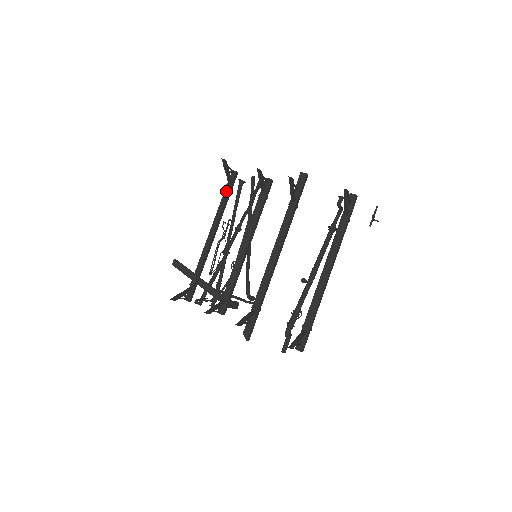
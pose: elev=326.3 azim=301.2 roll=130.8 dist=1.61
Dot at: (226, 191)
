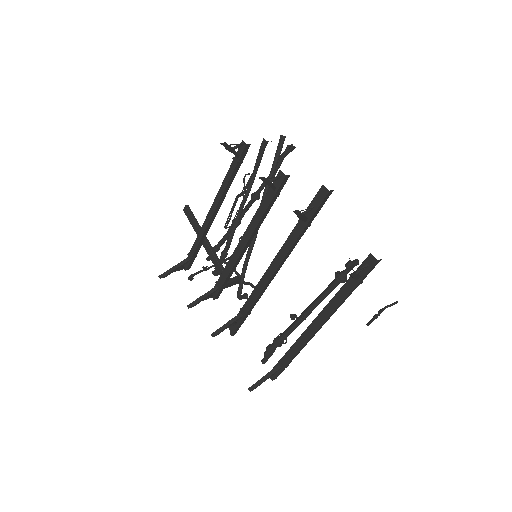
Dot at: (232, 166)
